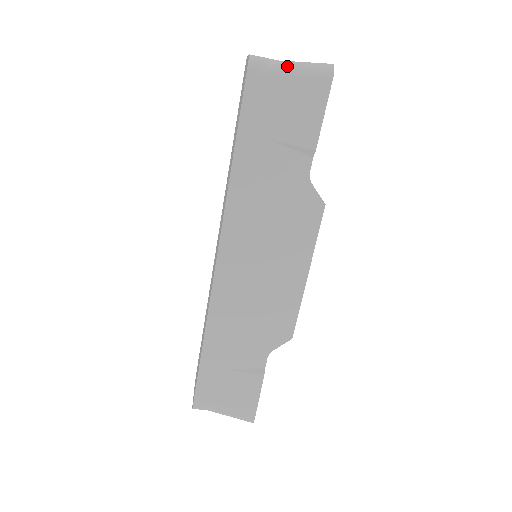
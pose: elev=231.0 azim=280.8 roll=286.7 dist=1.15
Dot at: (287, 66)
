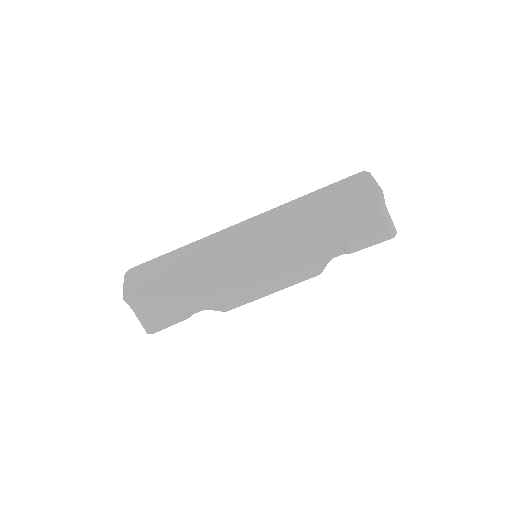
Dot at: (387, 215)
